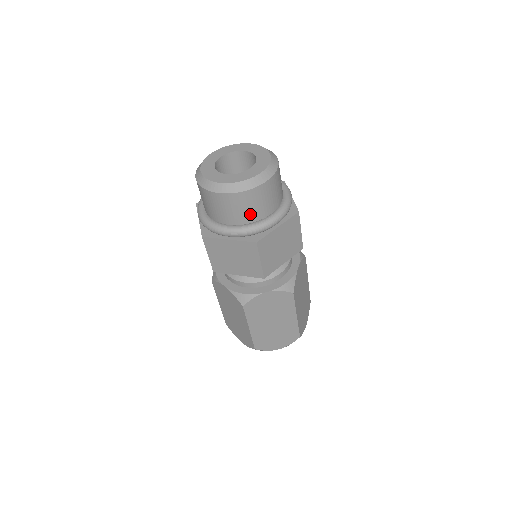
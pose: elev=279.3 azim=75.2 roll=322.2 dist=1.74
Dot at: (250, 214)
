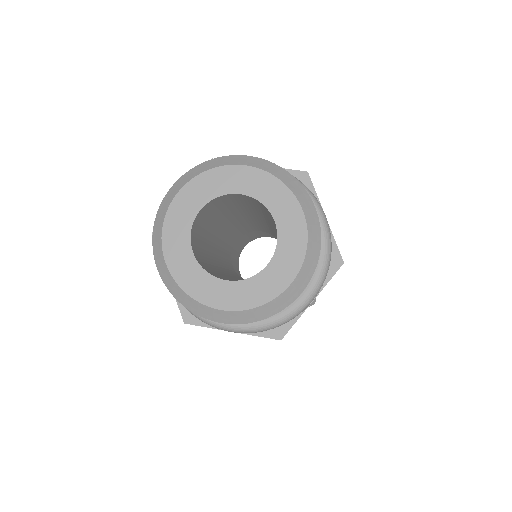
Dot at: occluded
